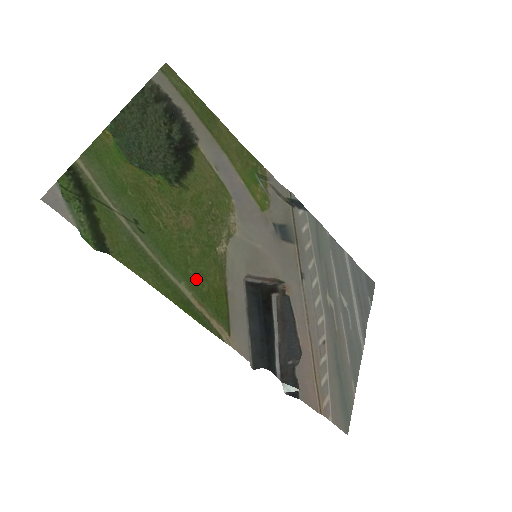
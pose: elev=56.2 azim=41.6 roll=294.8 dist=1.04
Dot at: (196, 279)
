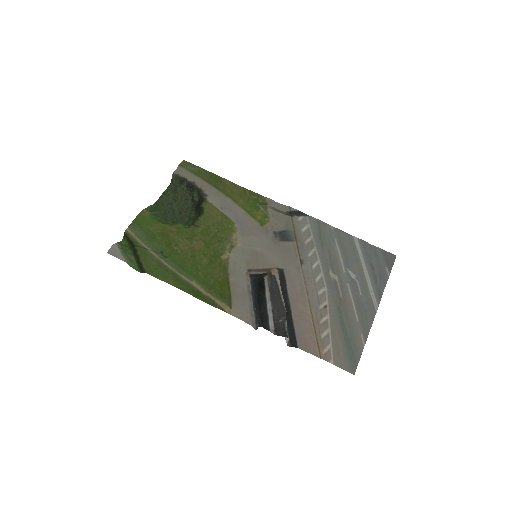
Dot at: (204, 277)
